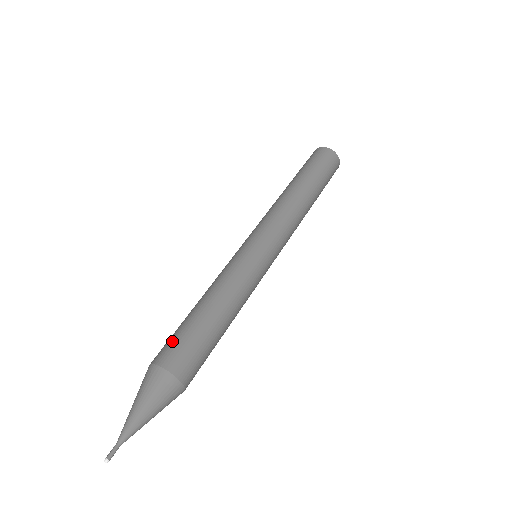
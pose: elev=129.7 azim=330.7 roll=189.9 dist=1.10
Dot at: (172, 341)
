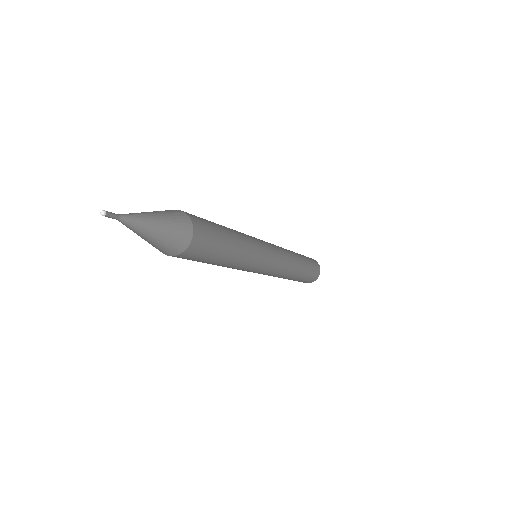
Dot at: occluded
